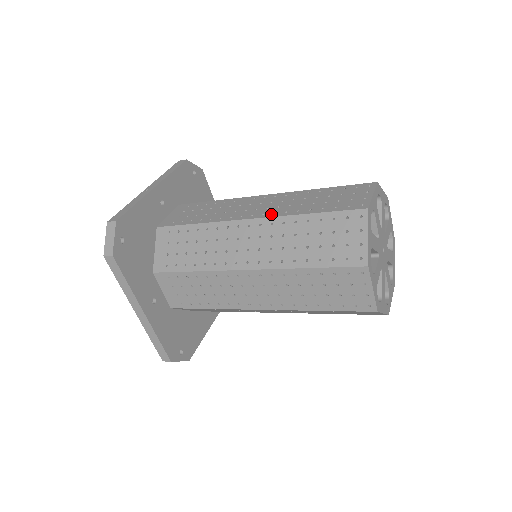
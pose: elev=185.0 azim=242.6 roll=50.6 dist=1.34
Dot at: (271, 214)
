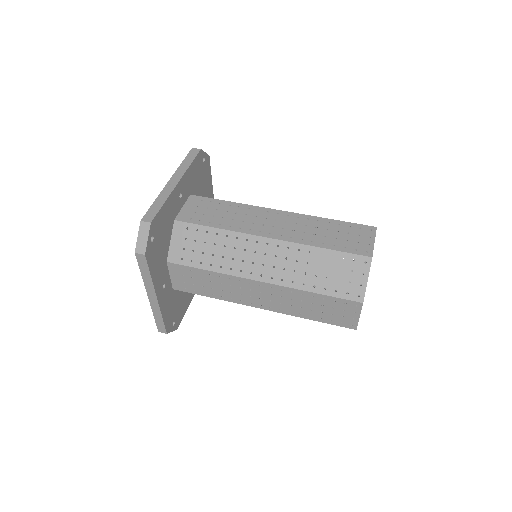
Dot at: (288, 238)
